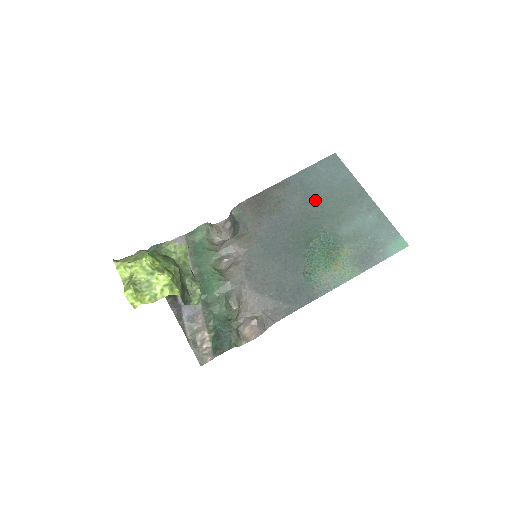
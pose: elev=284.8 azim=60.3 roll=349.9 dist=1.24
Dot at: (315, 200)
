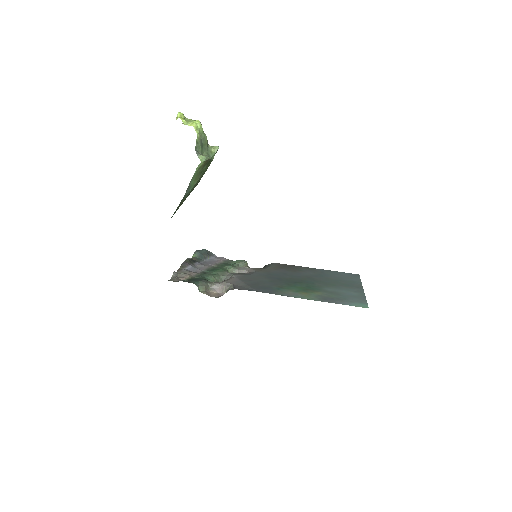
Dot at: (323, 277)
